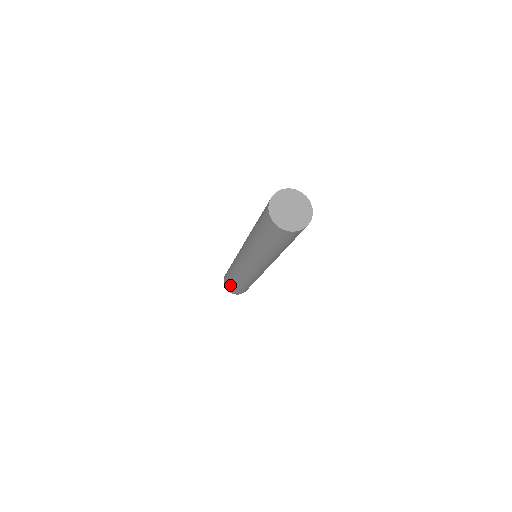
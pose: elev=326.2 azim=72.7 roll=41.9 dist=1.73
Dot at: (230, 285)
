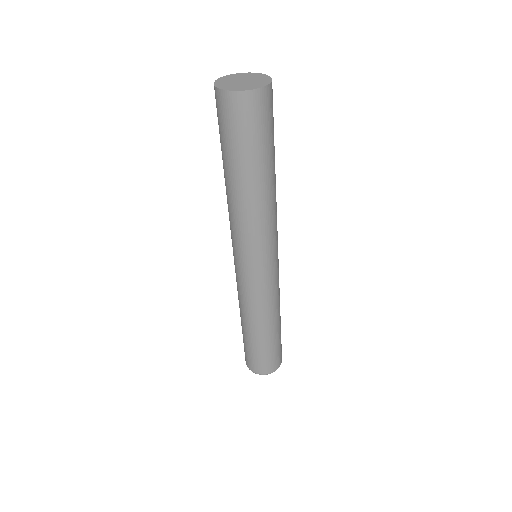
Dot at: (267, 353)
